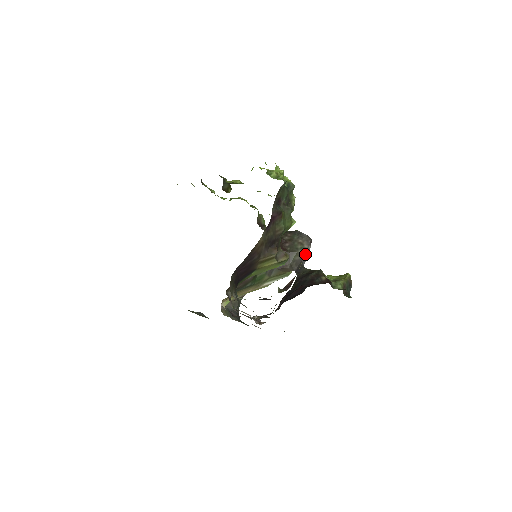
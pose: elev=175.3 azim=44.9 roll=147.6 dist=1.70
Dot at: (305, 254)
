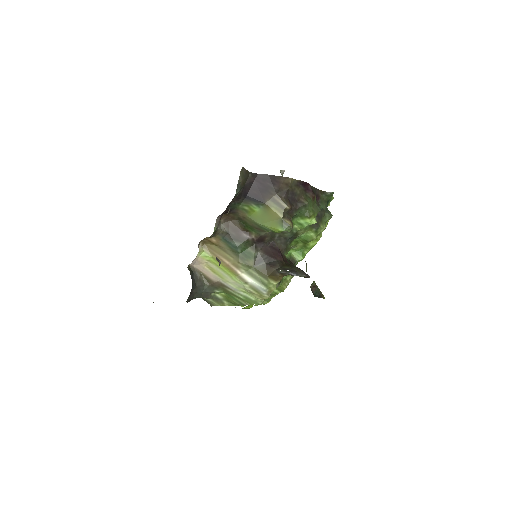
Dot at: (297, 272)
